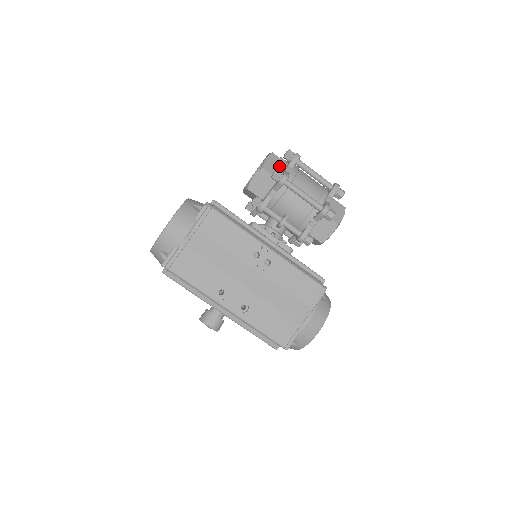
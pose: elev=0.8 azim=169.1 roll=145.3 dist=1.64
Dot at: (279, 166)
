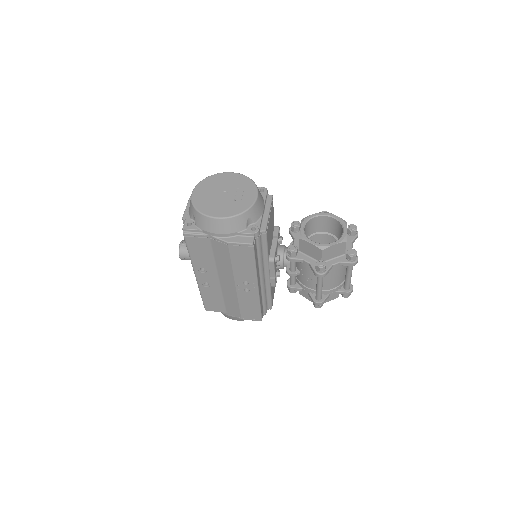
Dot at: (336, 253)
